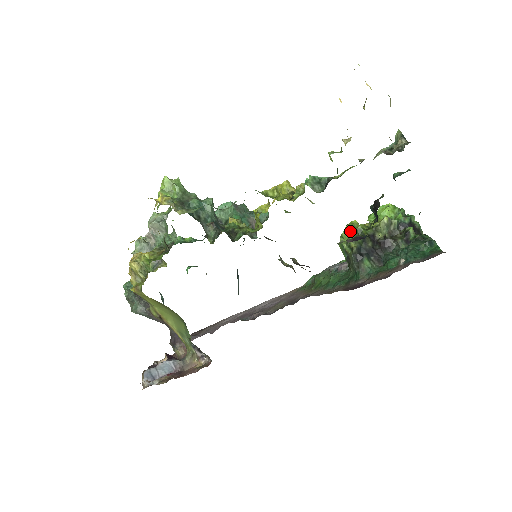
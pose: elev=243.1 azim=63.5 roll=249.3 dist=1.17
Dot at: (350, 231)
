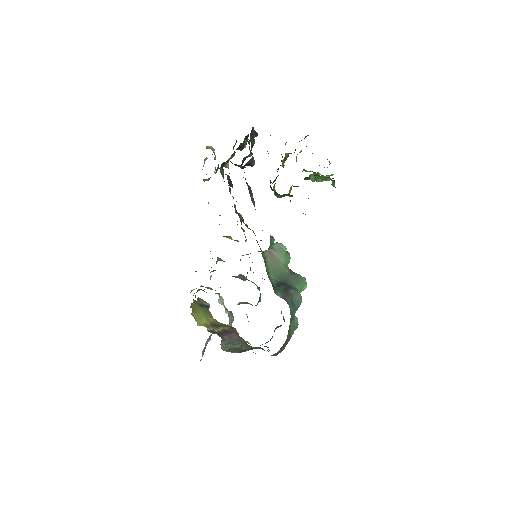
Dot at: (273, 187)
